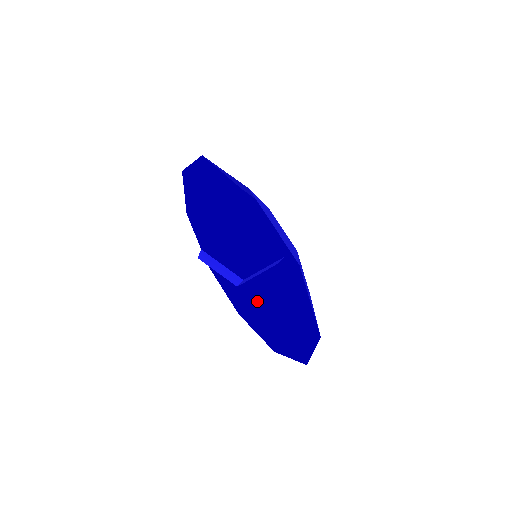
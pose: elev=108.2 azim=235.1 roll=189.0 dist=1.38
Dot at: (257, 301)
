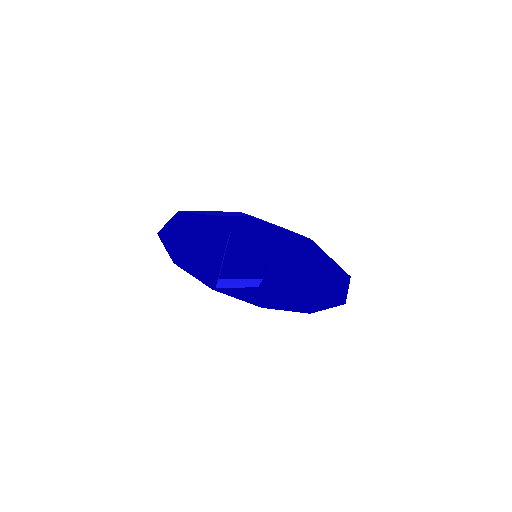
Dot at: (271, 288)
